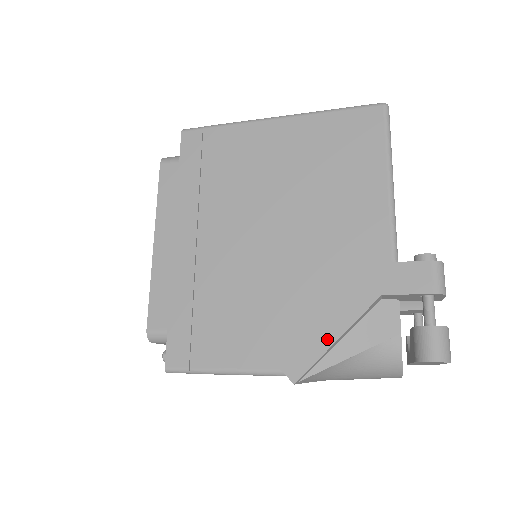
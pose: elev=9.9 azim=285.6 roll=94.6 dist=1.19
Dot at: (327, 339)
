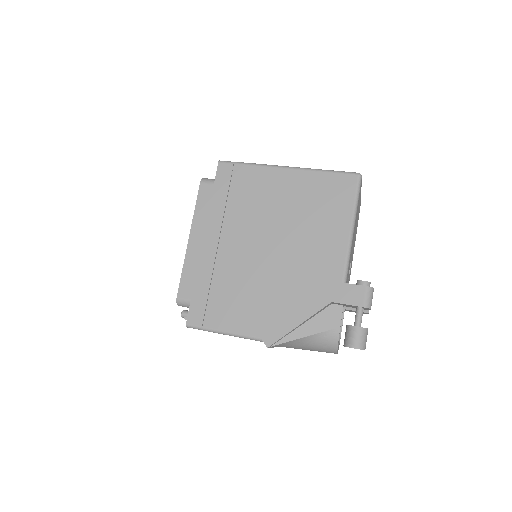
Dot at: (293, 324)
